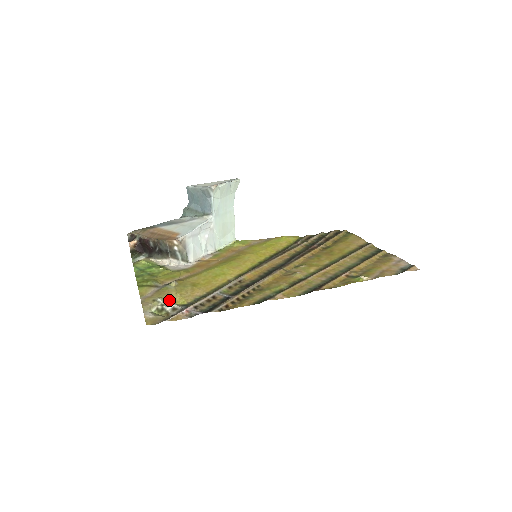
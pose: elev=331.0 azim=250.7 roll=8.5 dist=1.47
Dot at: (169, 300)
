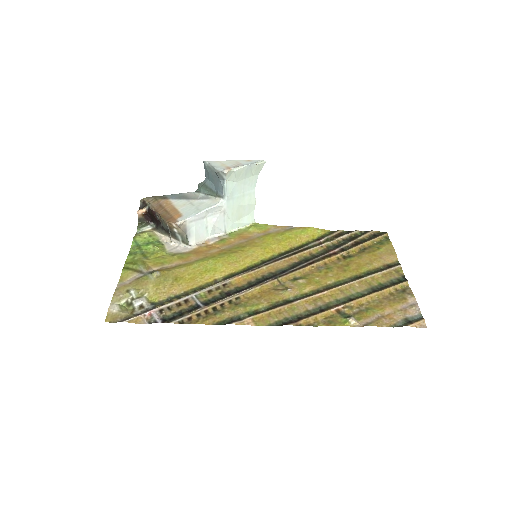
Dot at: (143, 293)
